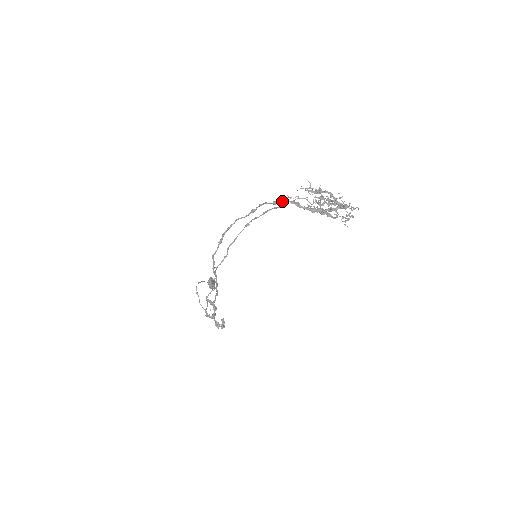
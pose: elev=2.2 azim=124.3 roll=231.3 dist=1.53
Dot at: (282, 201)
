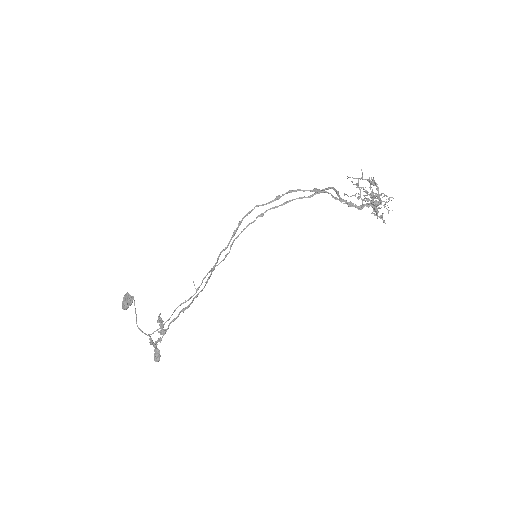
Dot at: (328, 189)
